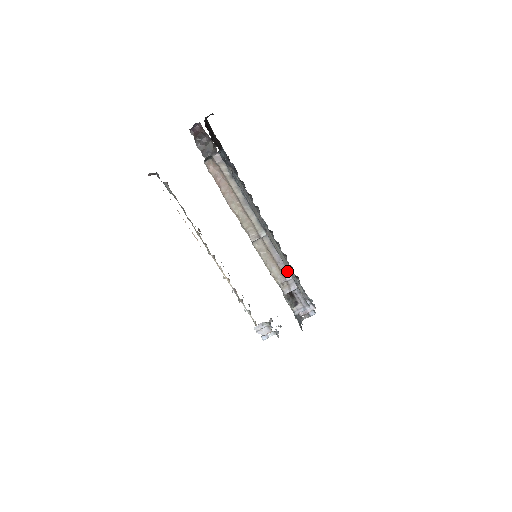
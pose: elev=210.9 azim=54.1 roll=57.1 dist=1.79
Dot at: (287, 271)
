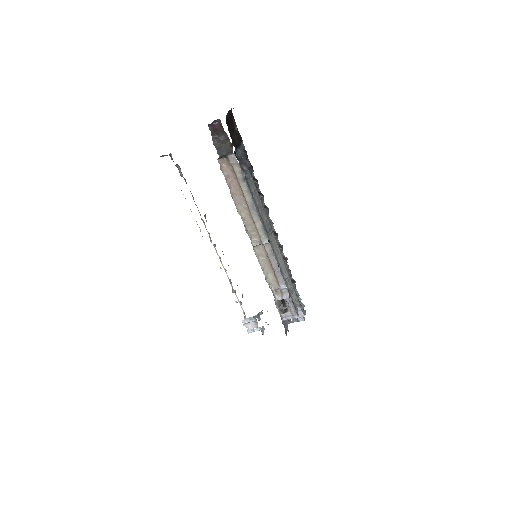
Dot at: (283, 280)
